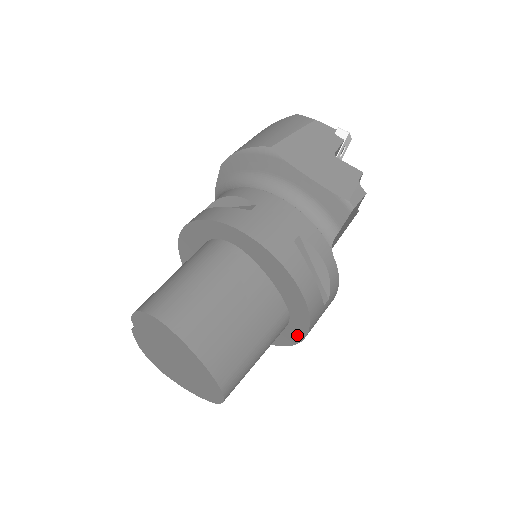
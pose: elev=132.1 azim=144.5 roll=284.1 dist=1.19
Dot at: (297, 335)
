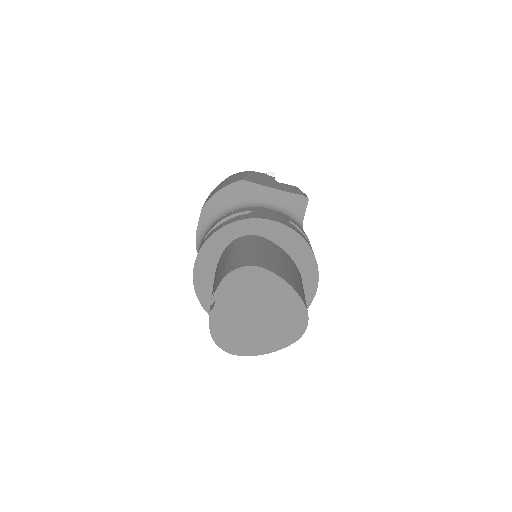
Dot at: (309, 296)
